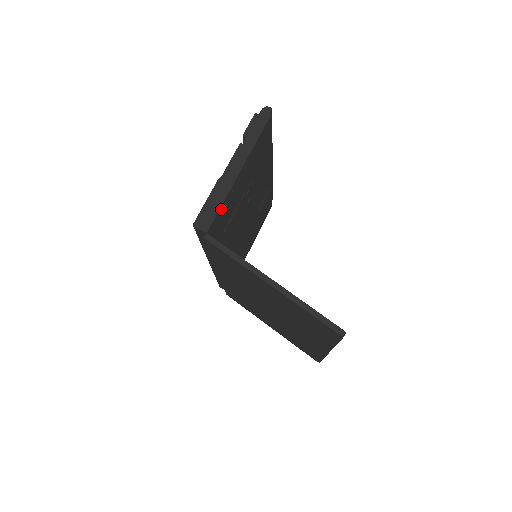
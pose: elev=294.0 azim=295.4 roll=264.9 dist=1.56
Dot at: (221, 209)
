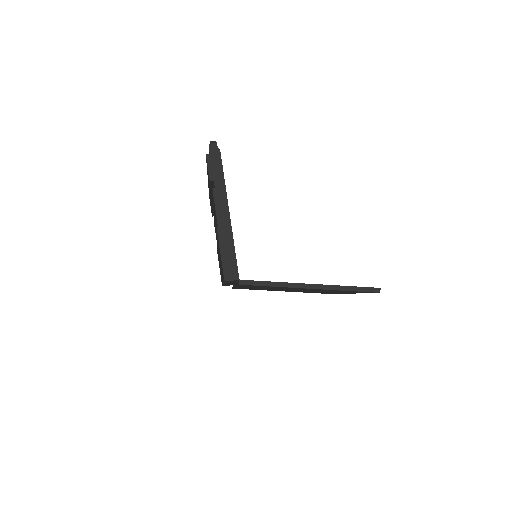
Dot at: (235, 253)
